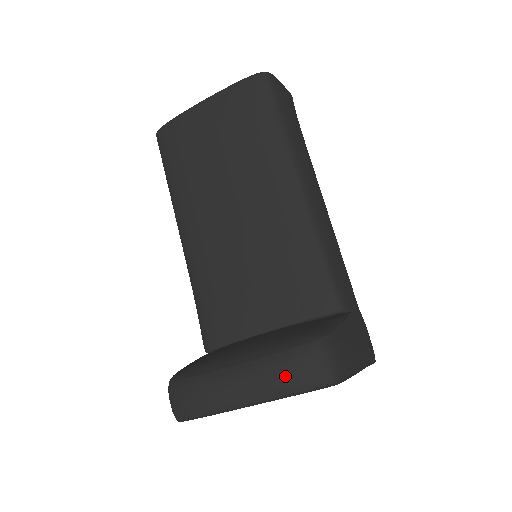
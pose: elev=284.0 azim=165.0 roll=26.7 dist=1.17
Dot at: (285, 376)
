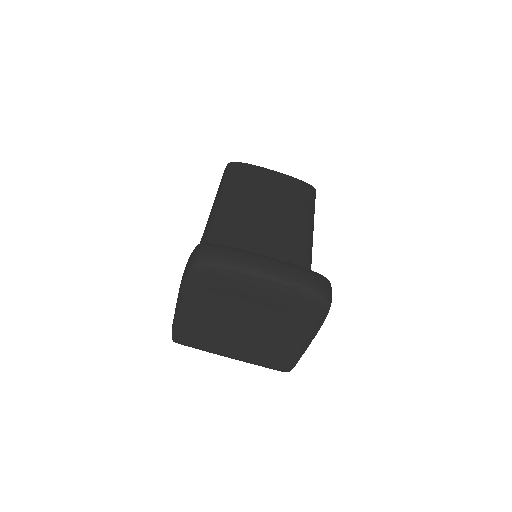
Dot at: (306, 278)
